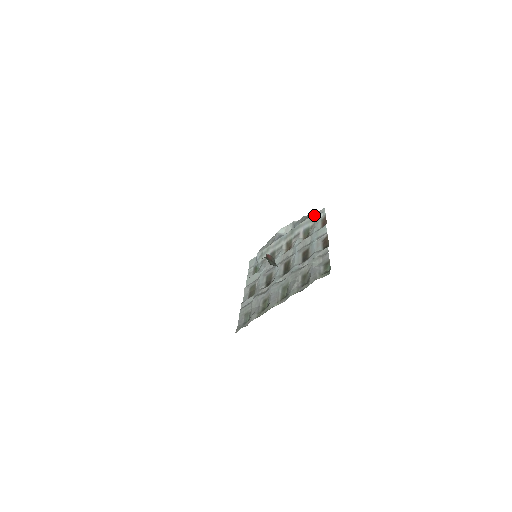
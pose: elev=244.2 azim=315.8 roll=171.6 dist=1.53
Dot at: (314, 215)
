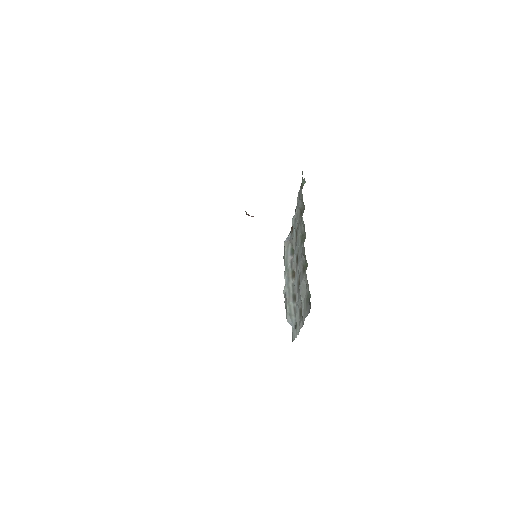
Dot at: (285, 242)
